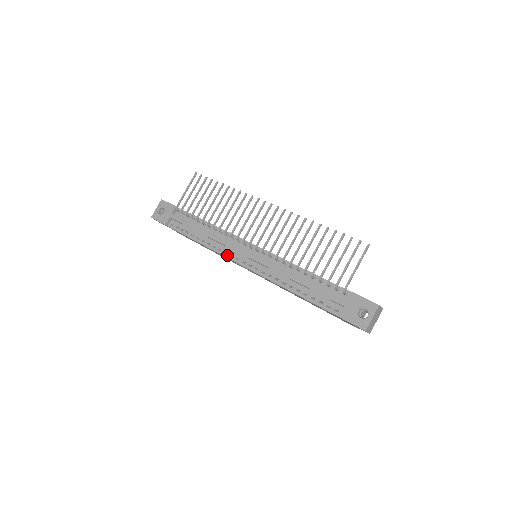
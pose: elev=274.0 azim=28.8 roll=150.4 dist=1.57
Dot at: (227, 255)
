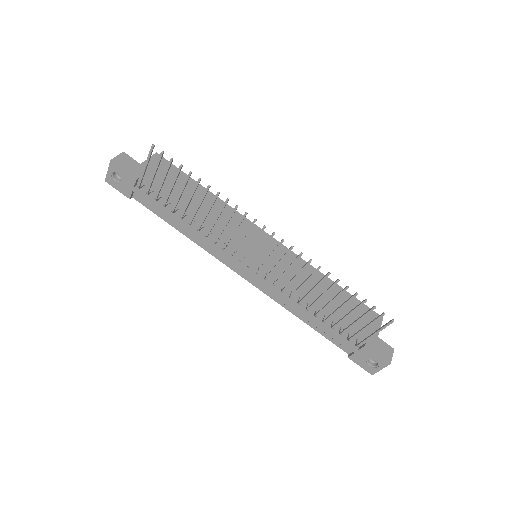
Dot at: (221, 260)
